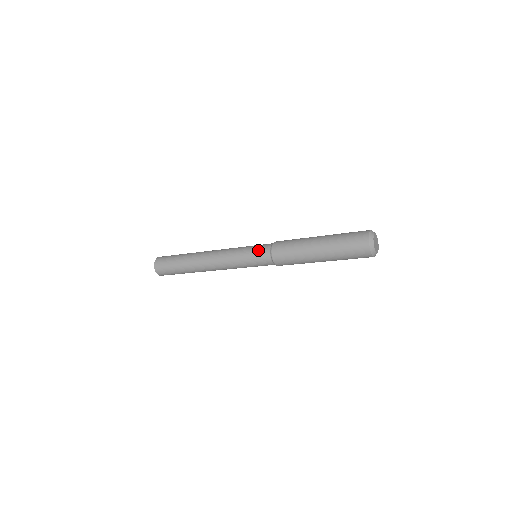
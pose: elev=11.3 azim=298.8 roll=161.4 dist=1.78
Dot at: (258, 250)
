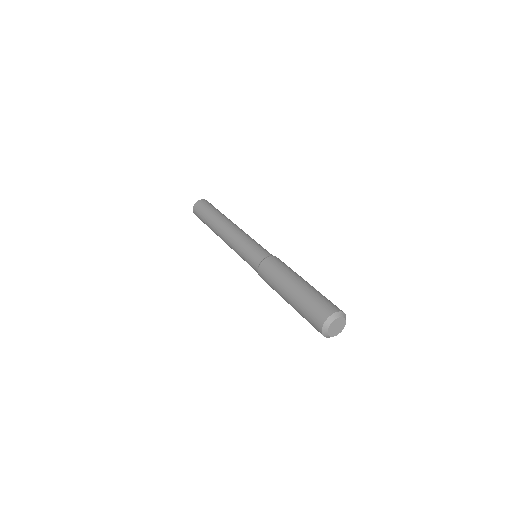
Dot at: (252, 256)
